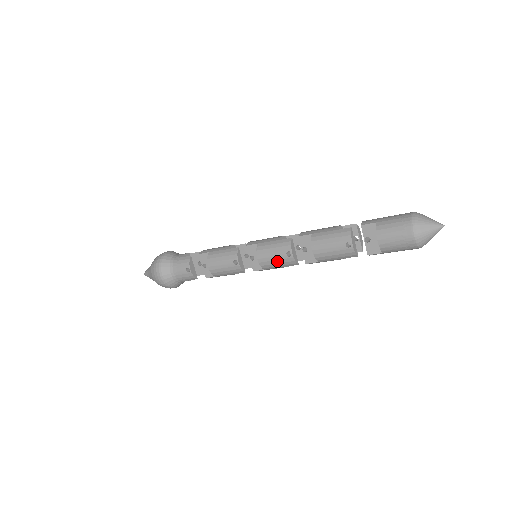
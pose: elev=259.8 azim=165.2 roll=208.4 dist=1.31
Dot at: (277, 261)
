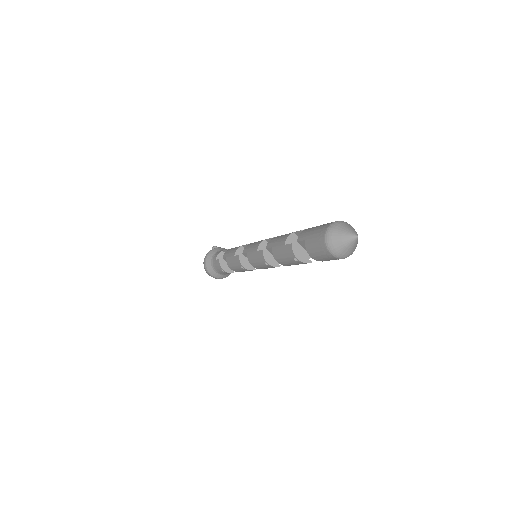
Dot at: (264, 267)
